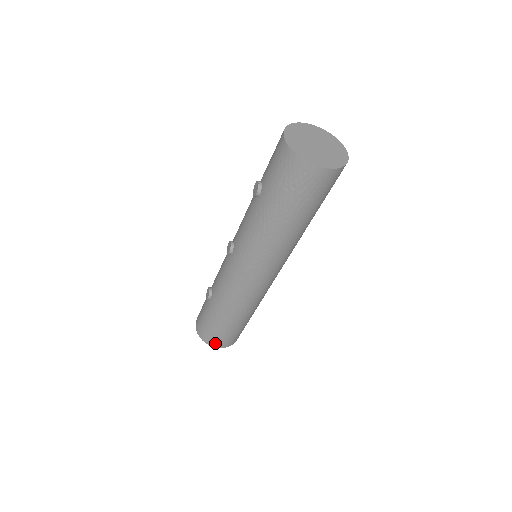
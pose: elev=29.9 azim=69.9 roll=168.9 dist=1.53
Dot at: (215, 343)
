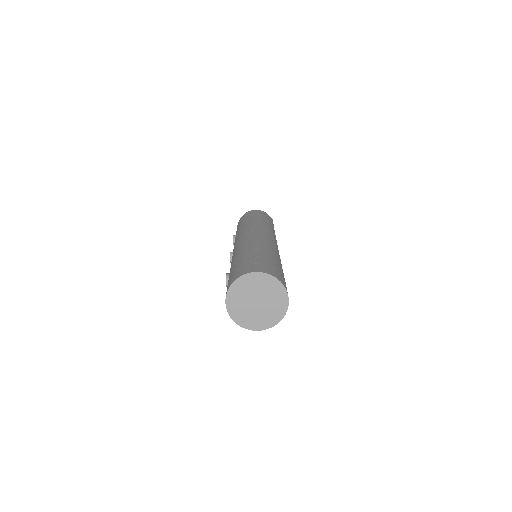
Dot at: occluded
